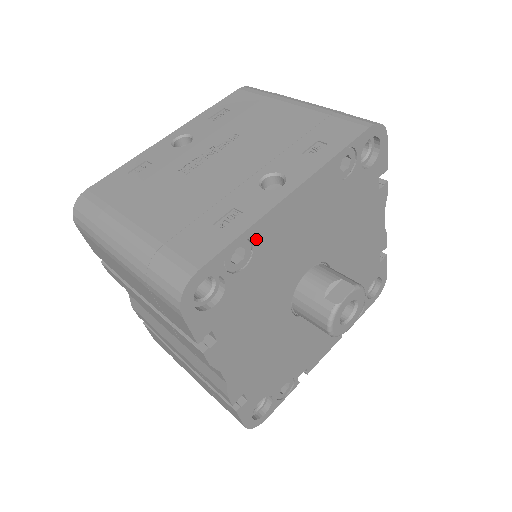
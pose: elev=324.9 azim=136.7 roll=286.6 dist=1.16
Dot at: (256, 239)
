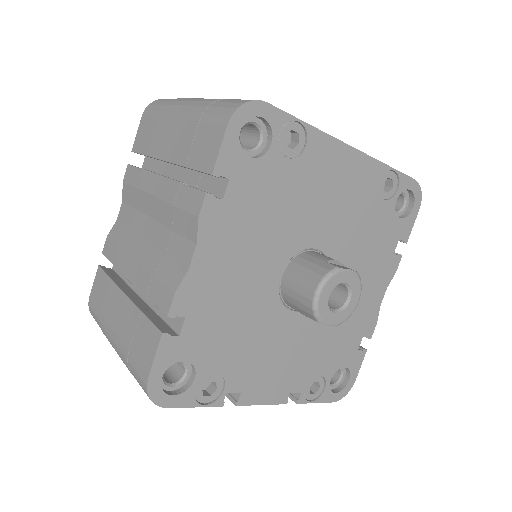
Dot at: (310, 145)
